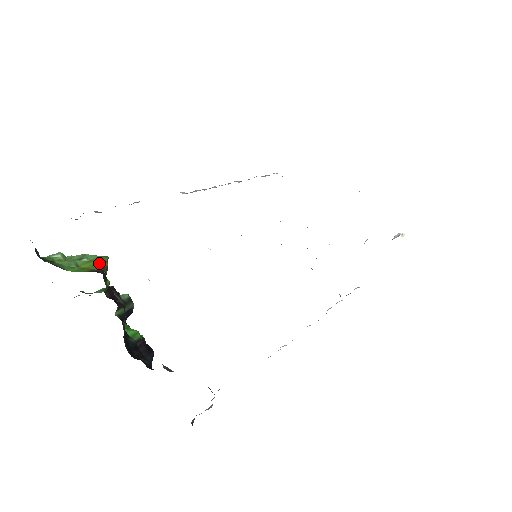
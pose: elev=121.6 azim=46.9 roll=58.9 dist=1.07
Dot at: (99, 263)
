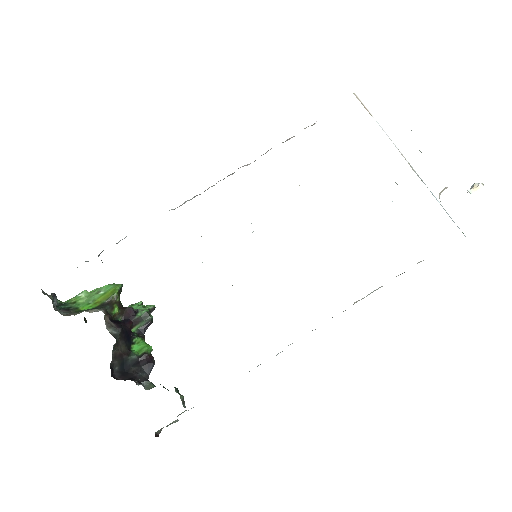
Dot at: (110, 294)
